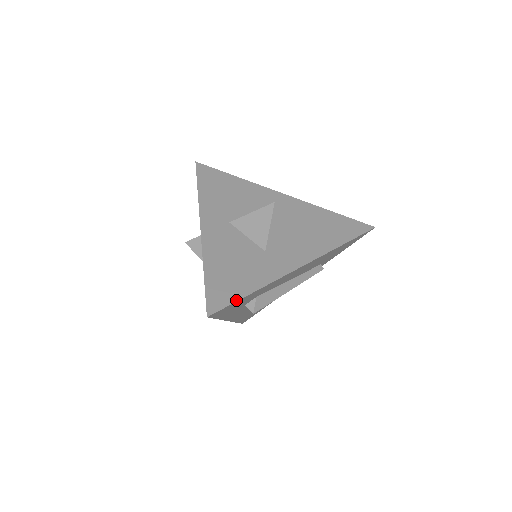
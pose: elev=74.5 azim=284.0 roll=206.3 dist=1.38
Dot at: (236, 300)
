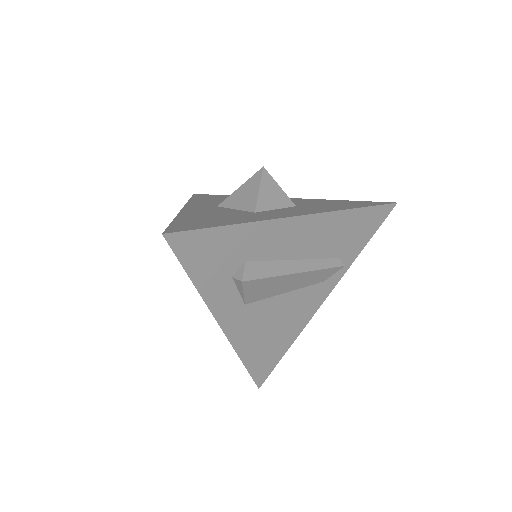
Dot at: (206, 227)
